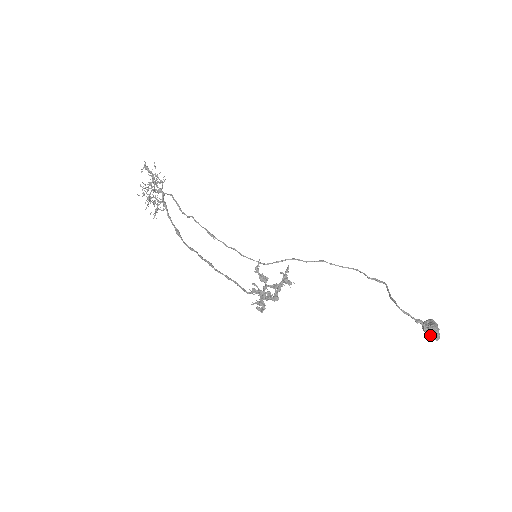
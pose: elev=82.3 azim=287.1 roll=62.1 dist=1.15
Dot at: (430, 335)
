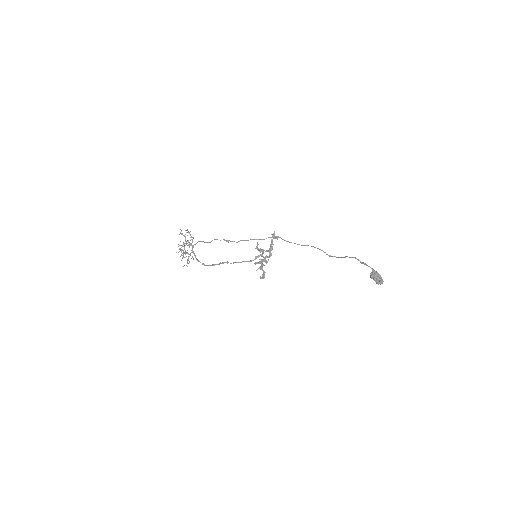
Dot at: (375, 276)
